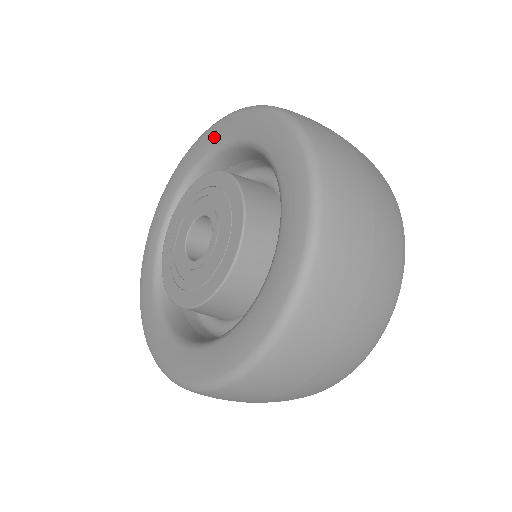
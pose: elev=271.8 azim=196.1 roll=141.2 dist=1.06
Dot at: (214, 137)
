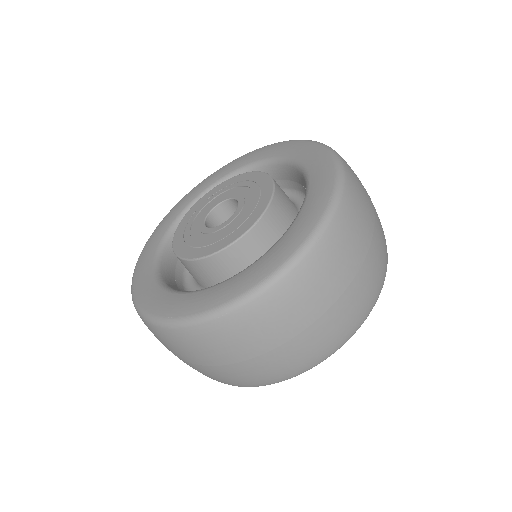
Dot at: (300, 151)
